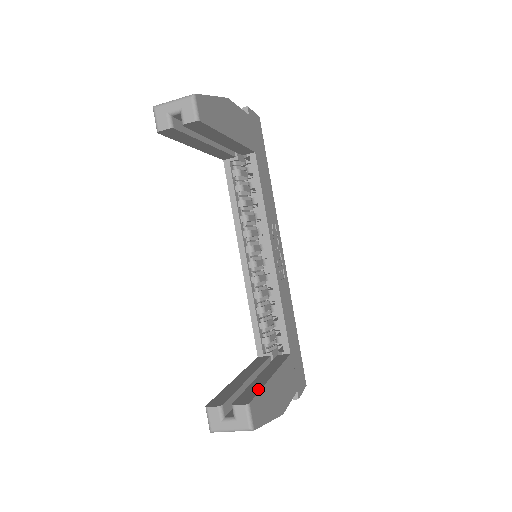
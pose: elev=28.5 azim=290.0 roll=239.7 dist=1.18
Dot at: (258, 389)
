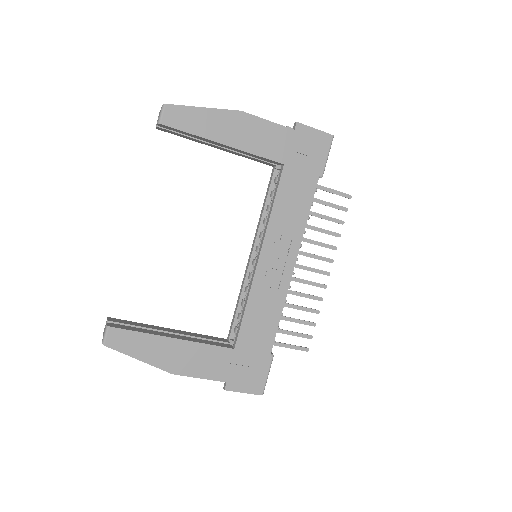
Dot at: (138, 330)
